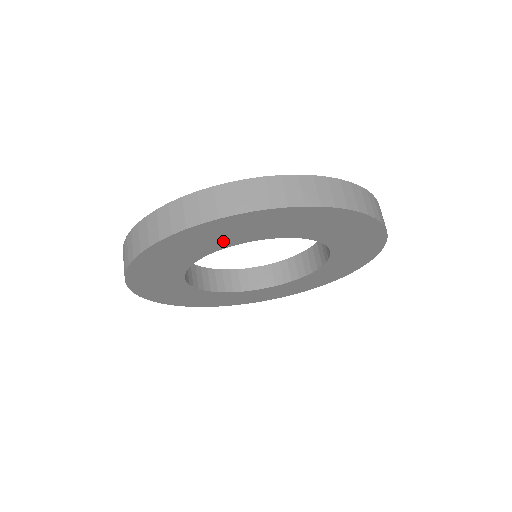
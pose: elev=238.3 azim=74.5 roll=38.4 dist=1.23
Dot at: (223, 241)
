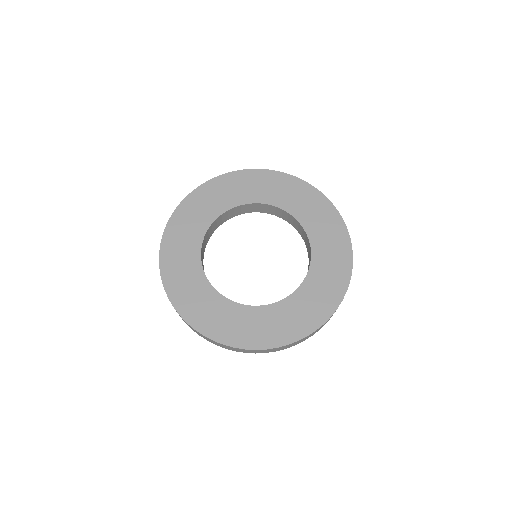
Dot at: (234, 198)
